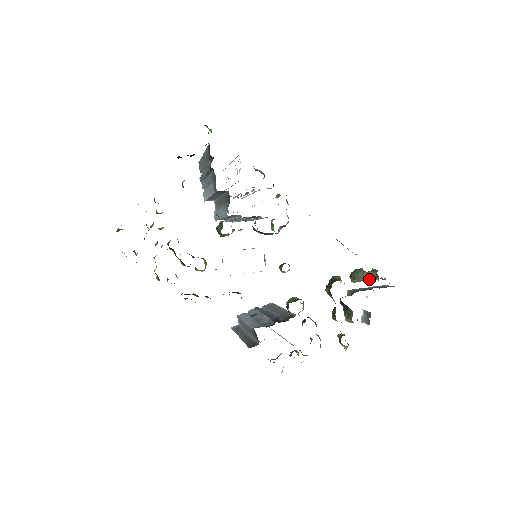
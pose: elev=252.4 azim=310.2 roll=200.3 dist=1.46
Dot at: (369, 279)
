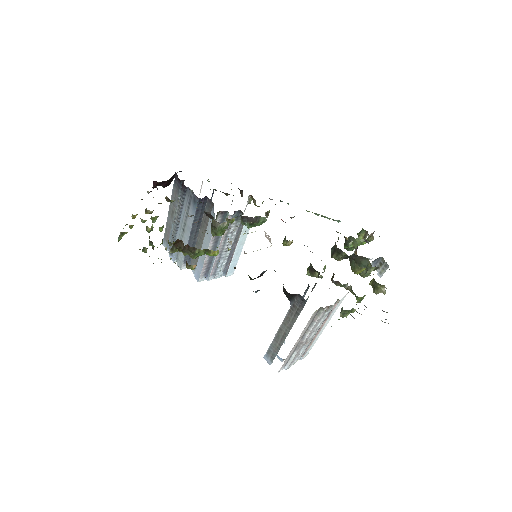
Dot at: (361, 243)
